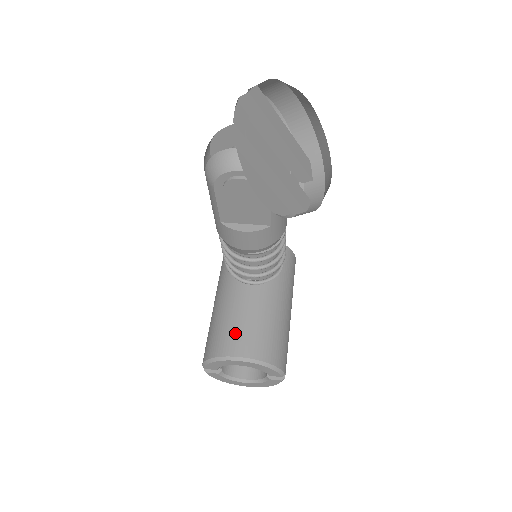
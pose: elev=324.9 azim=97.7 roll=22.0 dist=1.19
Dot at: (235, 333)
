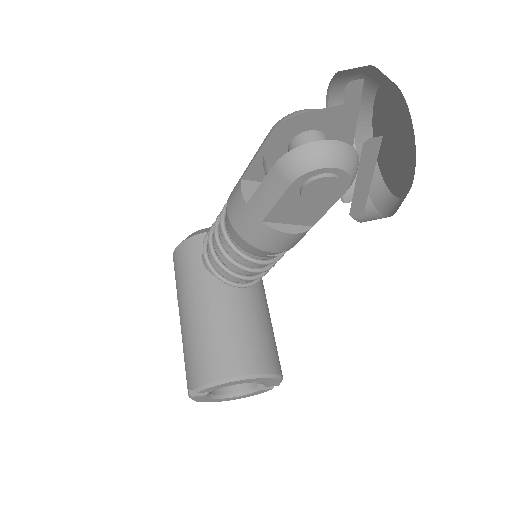
Dot at: (242, 347)
